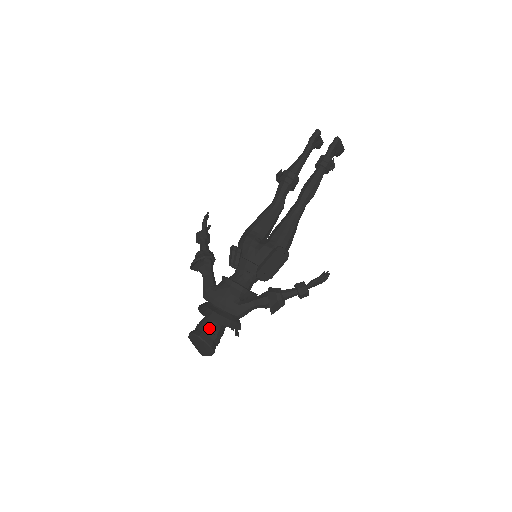
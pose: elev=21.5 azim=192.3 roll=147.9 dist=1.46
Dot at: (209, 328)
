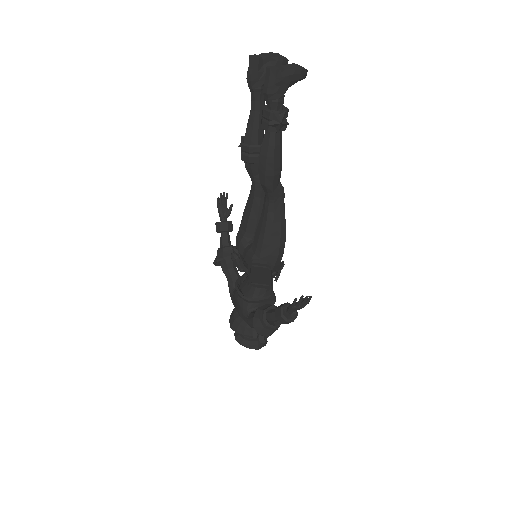
Dot at: occluded
